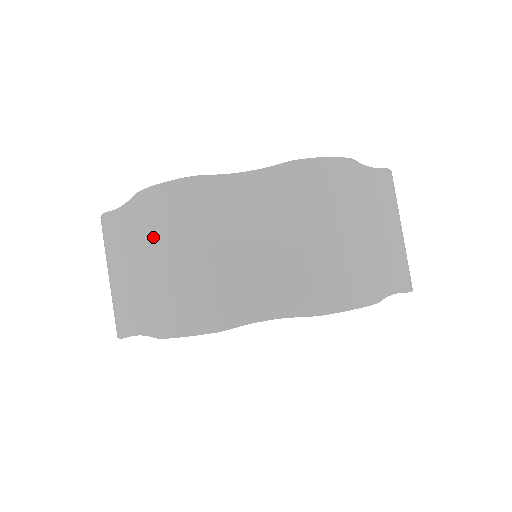
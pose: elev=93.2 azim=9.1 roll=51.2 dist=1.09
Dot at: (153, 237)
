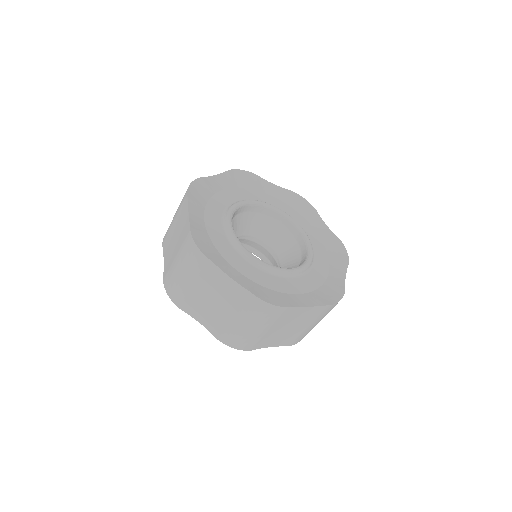
Dot at: (182, 254)
